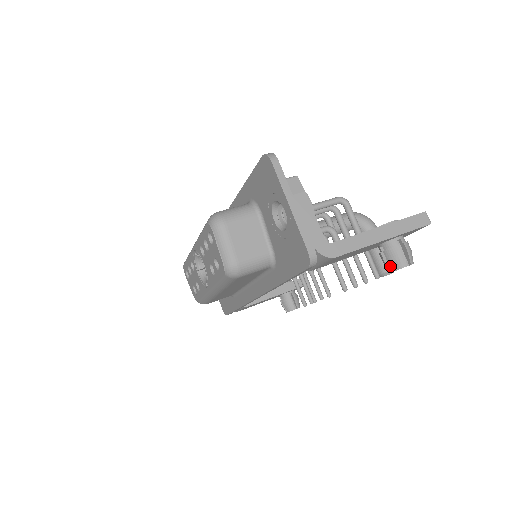
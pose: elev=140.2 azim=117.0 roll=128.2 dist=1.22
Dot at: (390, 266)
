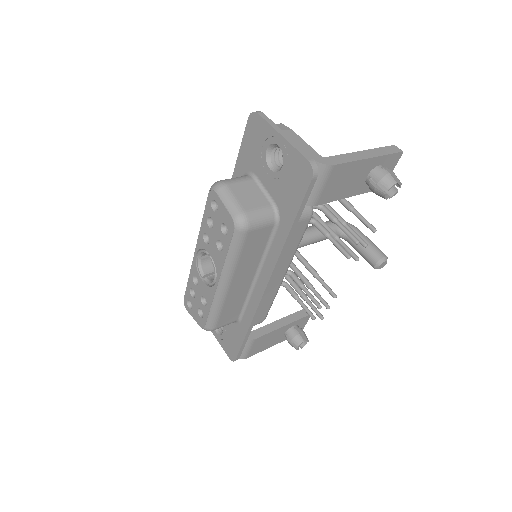
Dot at: (382, 191)
